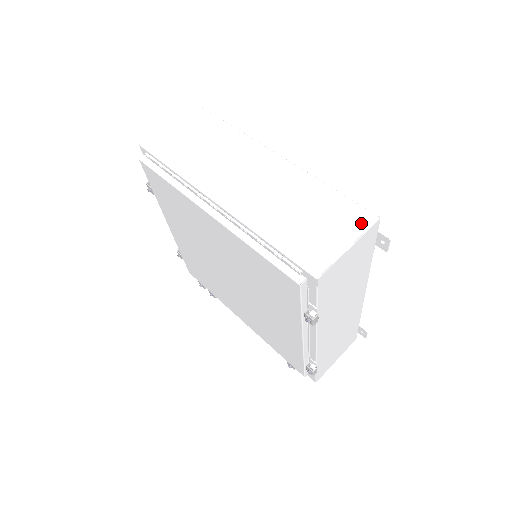
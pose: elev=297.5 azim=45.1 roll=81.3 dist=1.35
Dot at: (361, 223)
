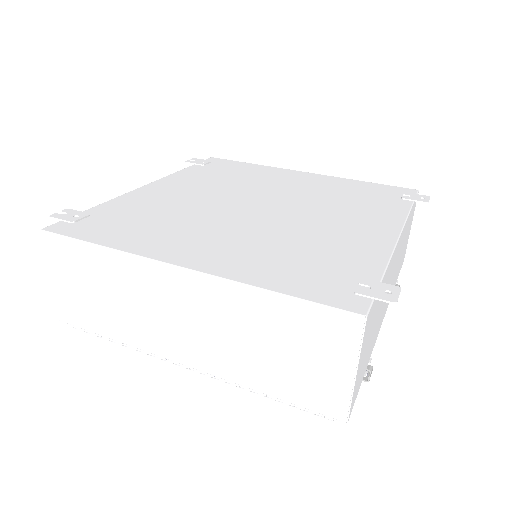
Dot at: (347, 336)
